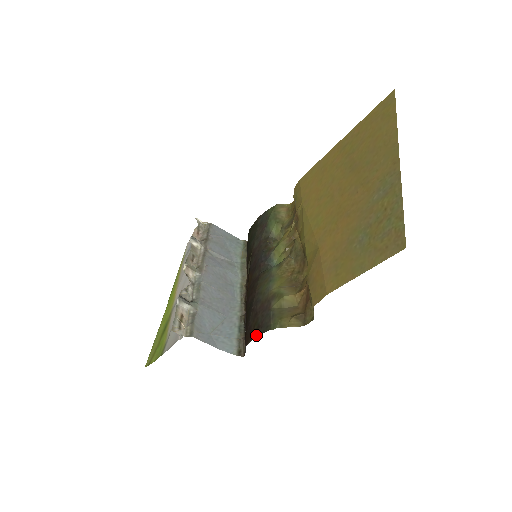
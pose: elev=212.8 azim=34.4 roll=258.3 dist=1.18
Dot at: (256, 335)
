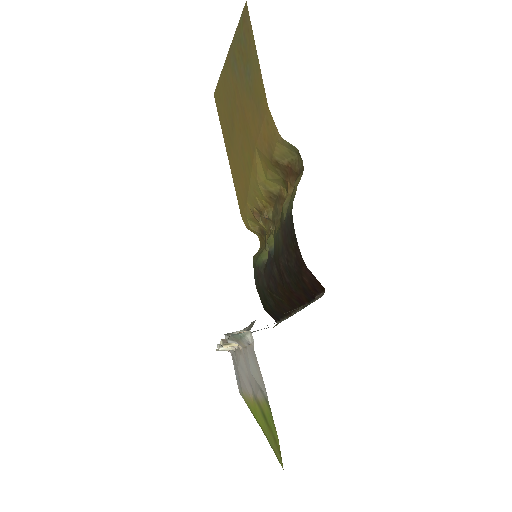
Dot at: (295, 240)
